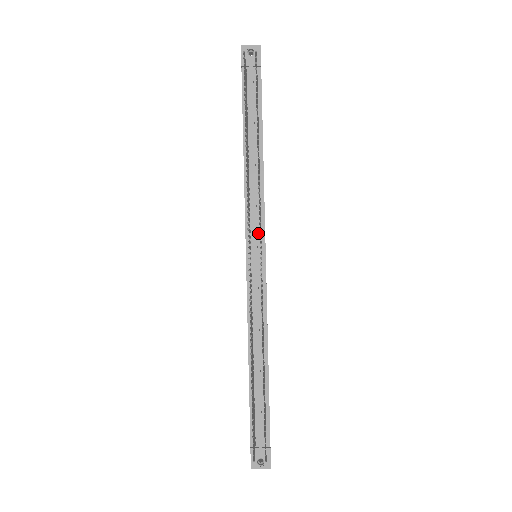
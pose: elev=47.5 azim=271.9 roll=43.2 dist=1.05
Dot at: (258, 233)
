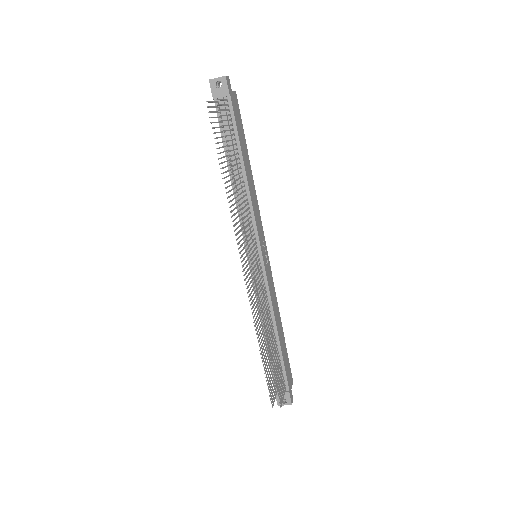
Dot at: occluded
